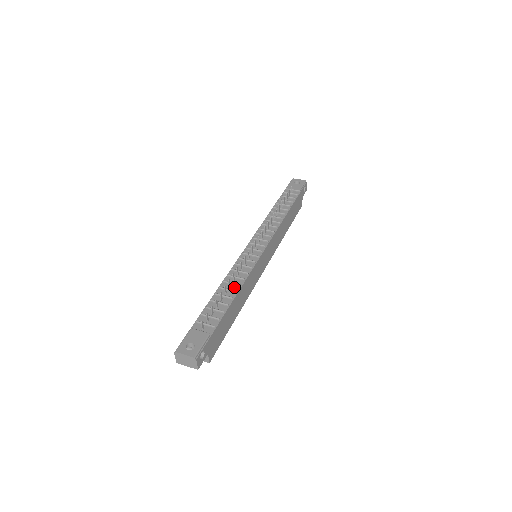
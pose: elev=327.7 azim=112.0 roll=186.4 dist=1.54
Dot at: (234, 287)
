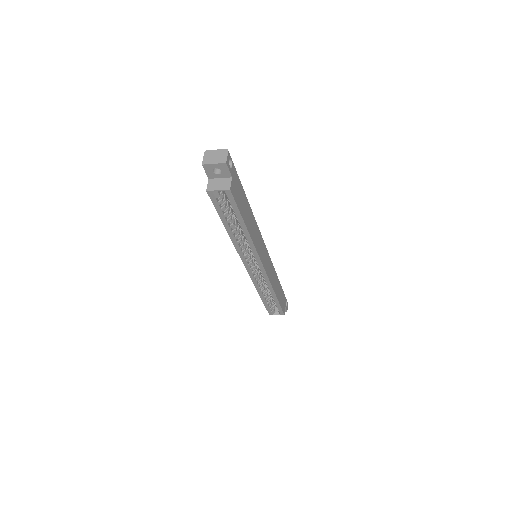
Dot at: occluded
